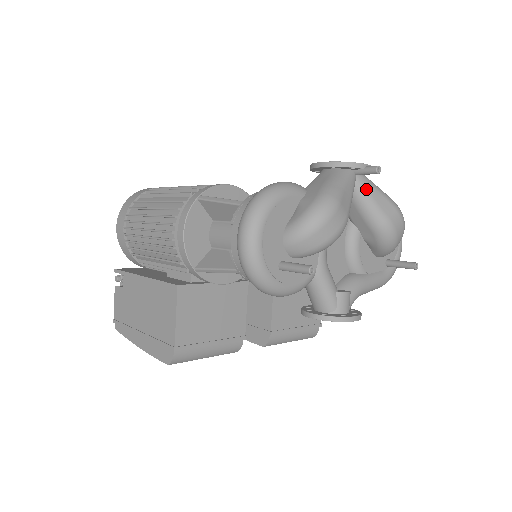
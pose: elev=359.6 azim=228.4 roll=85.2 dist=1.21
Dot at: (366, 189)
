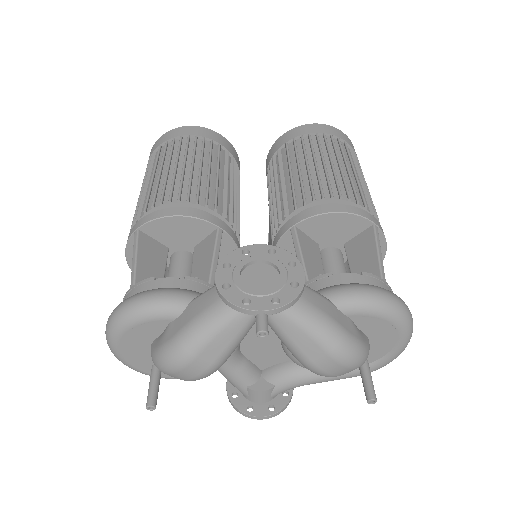
Dot at: (277, 324)
